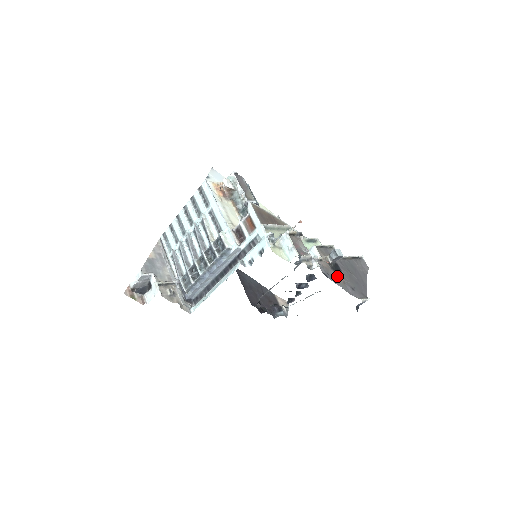
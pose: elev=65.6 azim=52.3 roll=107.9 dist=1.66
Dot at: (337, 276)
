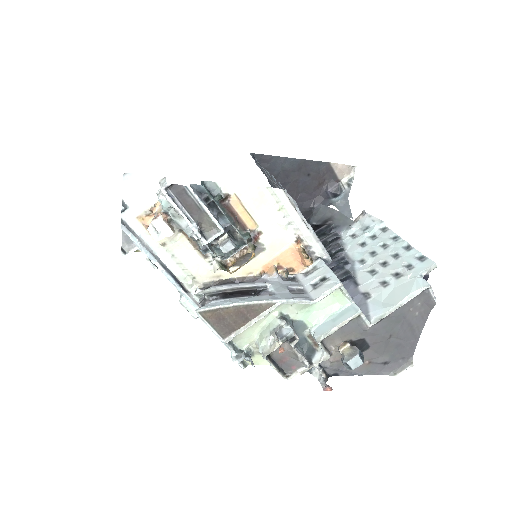
Dot at: occluded
